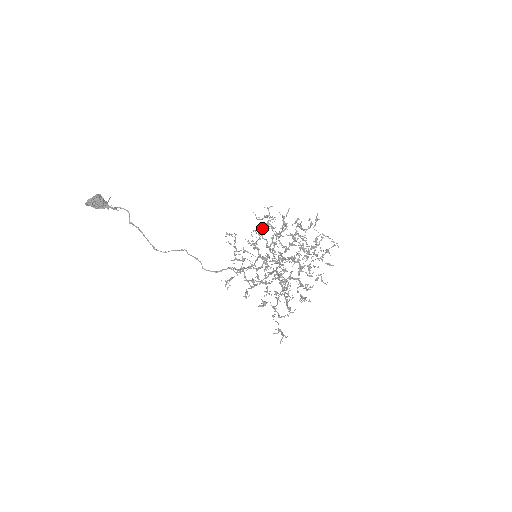
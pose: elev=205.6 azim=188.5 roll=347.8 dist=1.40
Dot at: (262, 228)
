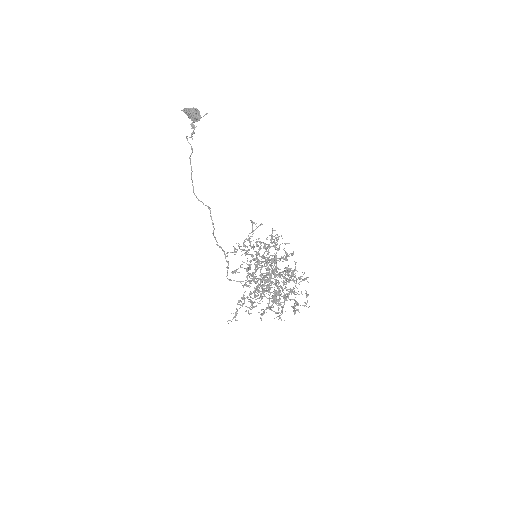
Dot at: (268, 245)
